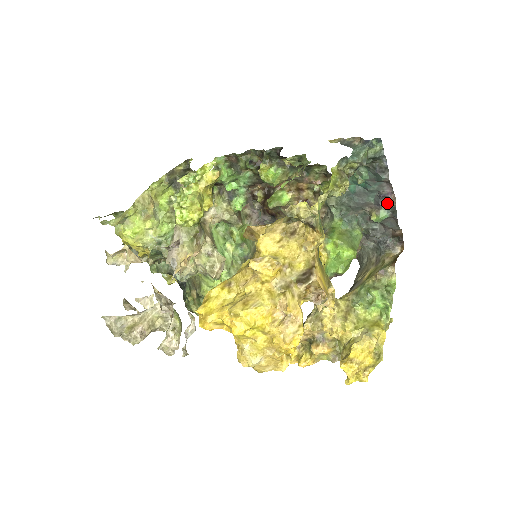
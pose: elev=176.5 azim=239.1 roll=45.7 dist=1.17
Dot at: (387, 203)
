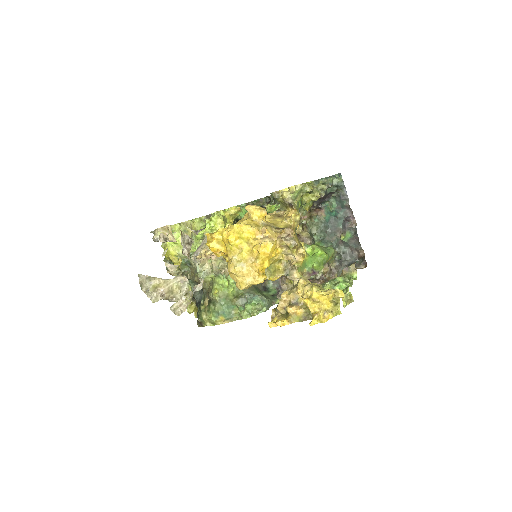
Dot at: (350, 225)
